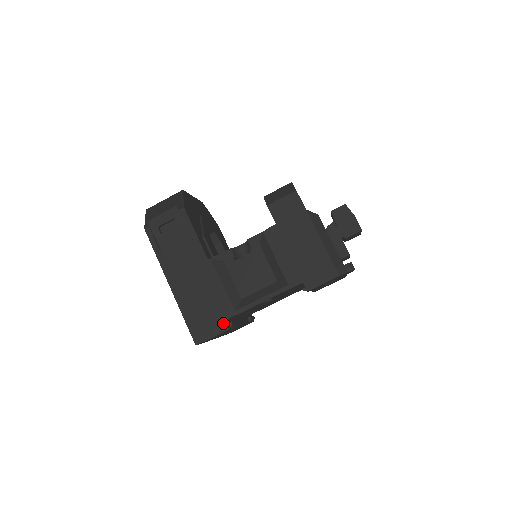
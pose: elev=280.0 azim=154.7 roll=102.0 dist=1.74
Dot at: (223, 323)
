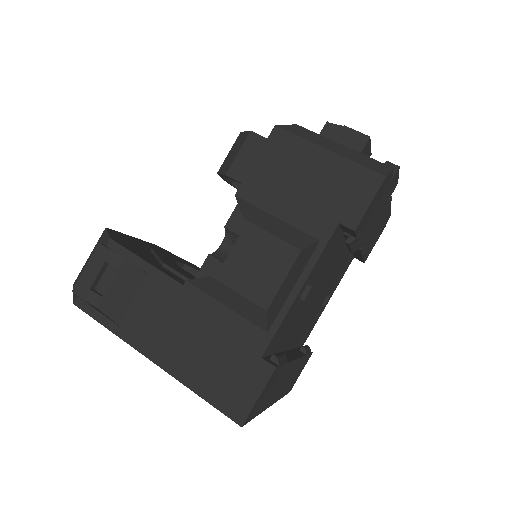
Dot at: (261, 363)
